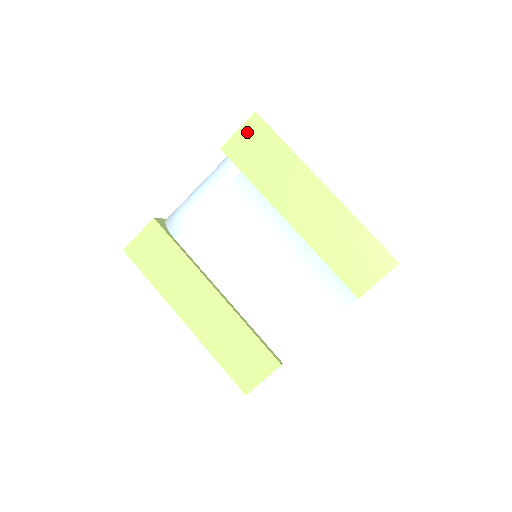
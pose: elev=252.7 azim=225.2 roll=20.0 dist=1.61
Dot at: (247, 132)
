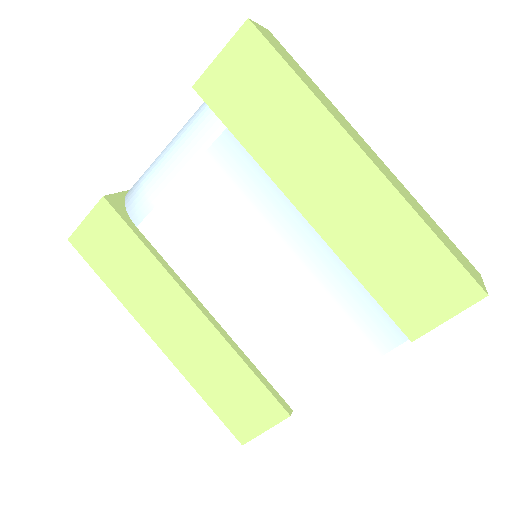
Dot at: (235, 57)
